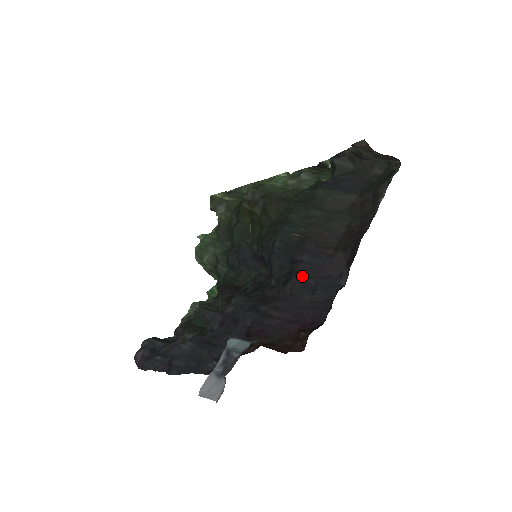
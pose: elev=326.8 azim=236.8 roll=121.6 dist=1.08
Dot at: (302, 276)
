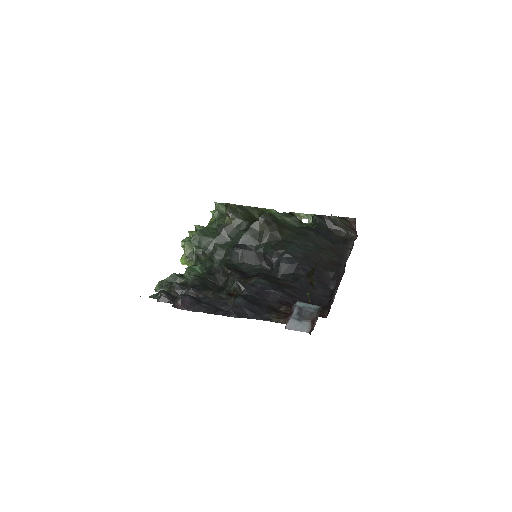
Dot at: occluded
